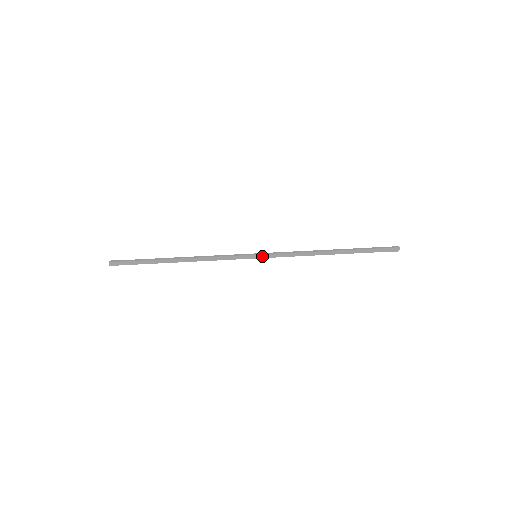
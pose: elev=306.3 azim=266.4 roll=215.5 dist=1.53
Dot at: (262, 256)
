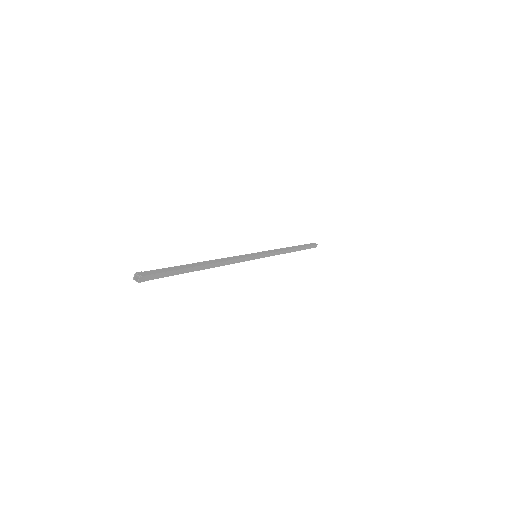
Dot at: (260, 253)
